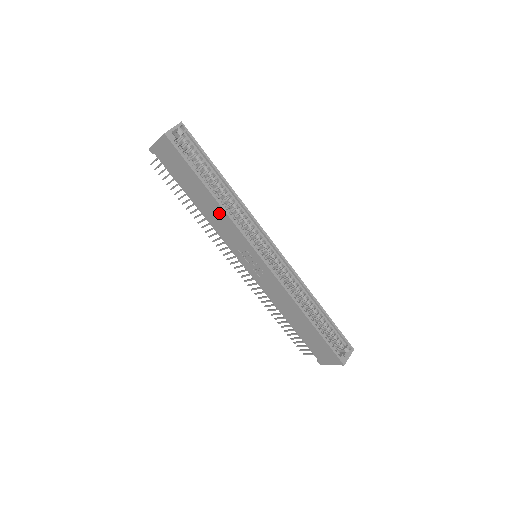
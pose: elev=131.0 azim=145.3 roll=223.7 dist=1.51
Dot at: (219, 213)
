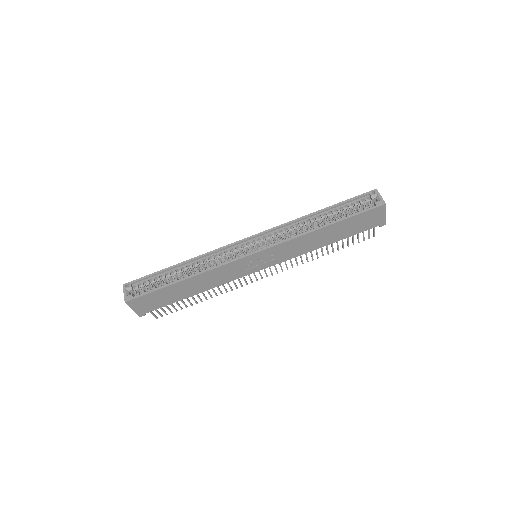
Dot at: (204, 278)
